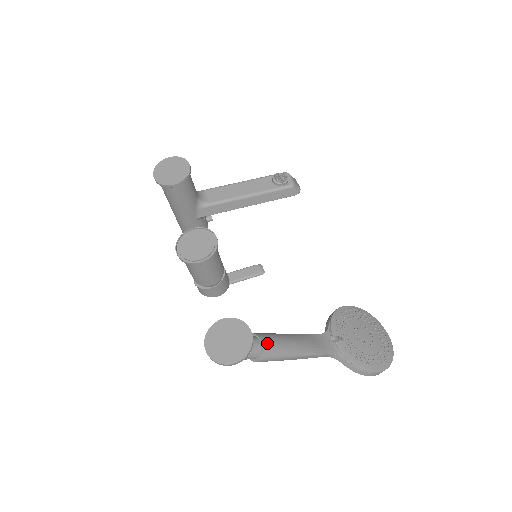
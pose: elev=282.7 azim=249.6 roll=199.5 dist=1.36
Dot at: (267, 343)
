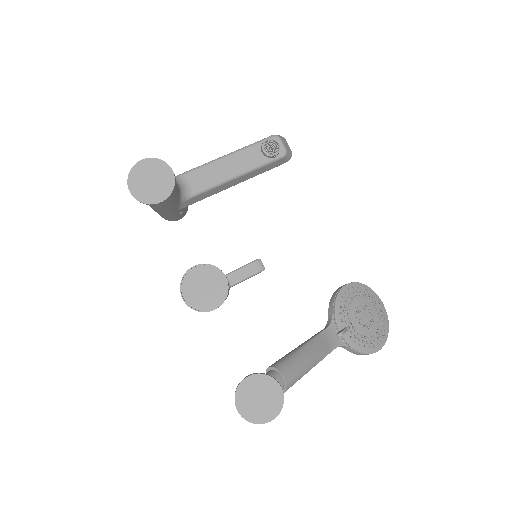
Dot at: (289, 376)
